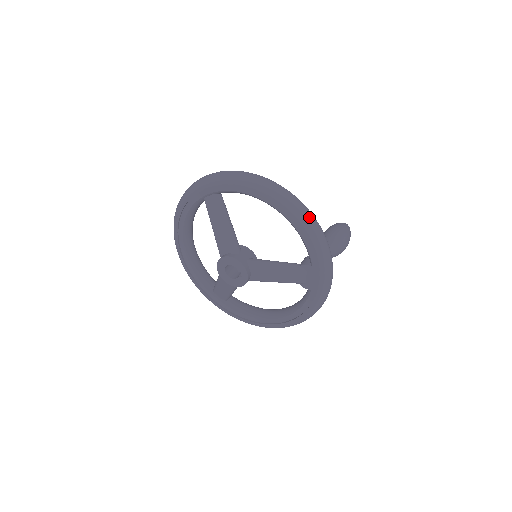
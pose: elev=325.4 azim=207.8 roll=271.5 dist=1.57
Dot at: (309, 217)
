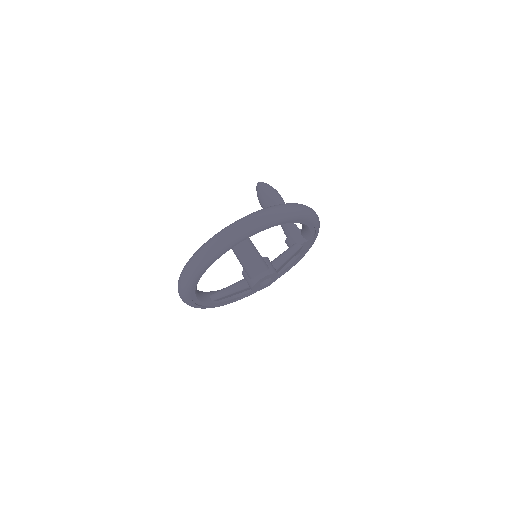
Dot at: (316, 214)
